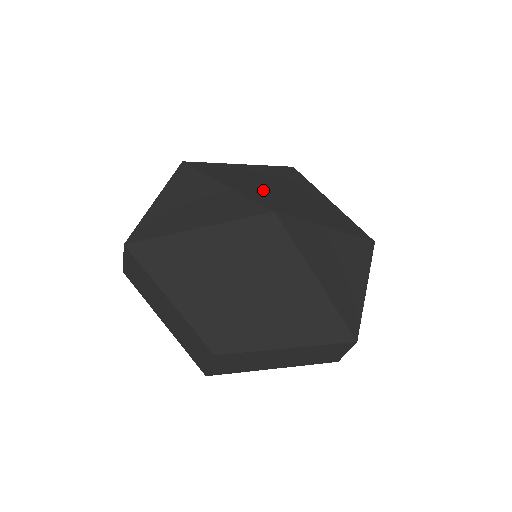
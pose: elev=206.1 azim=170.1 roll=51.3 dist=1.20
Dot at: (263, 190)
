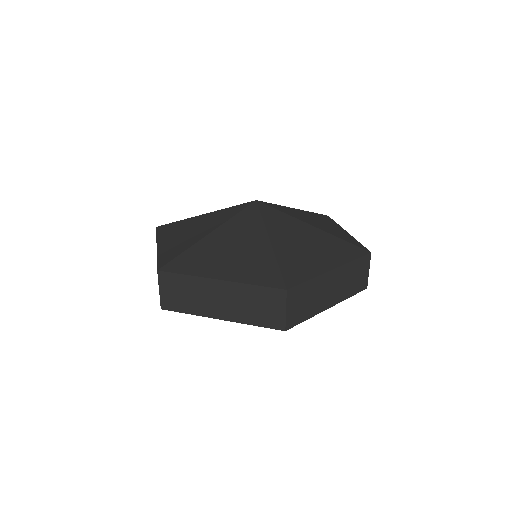
Dot at: occluded
